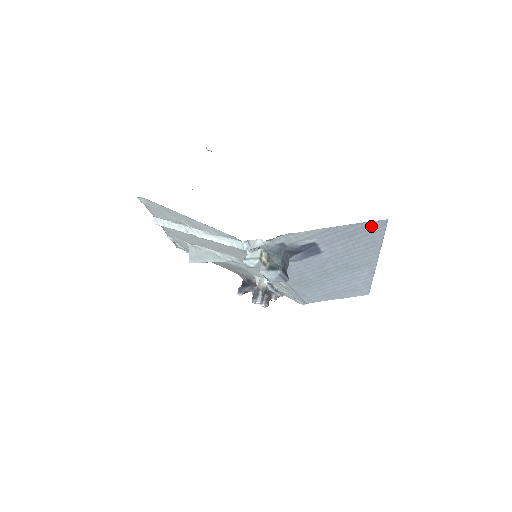
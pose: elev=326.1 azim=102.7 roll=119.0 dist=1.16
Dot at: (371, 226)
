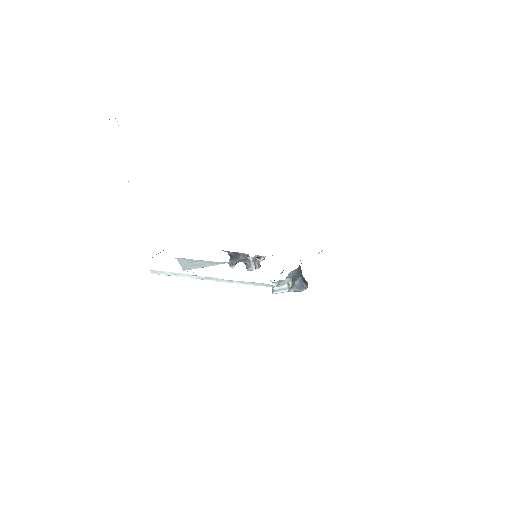
Dot at: occluded
